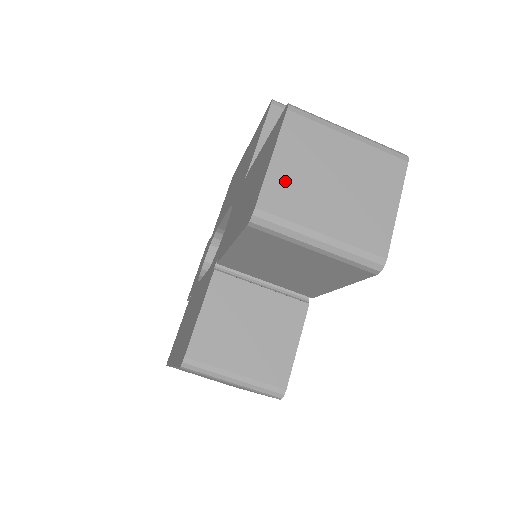
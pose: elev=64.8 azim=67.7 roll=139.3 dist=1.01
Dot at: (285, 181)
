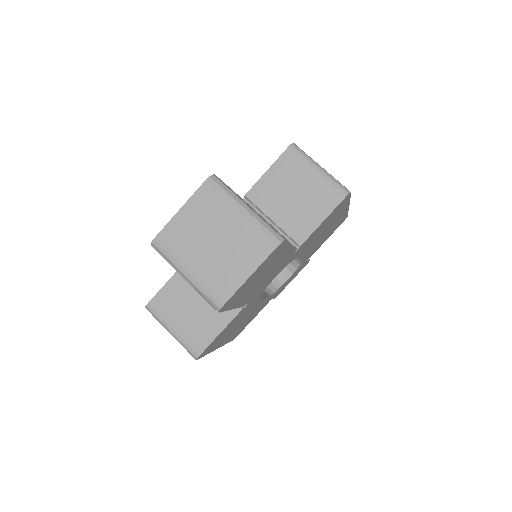
Dot at: (181, 228)
